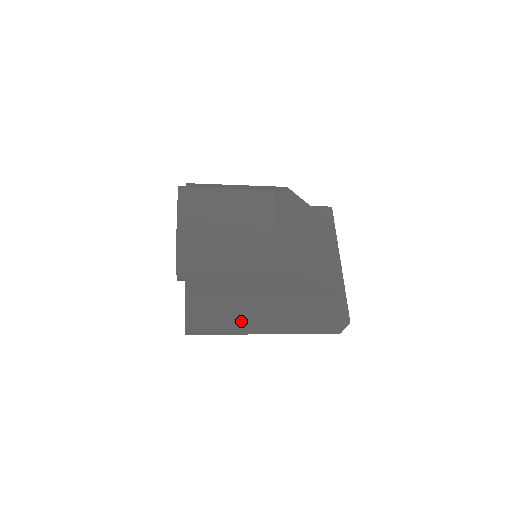
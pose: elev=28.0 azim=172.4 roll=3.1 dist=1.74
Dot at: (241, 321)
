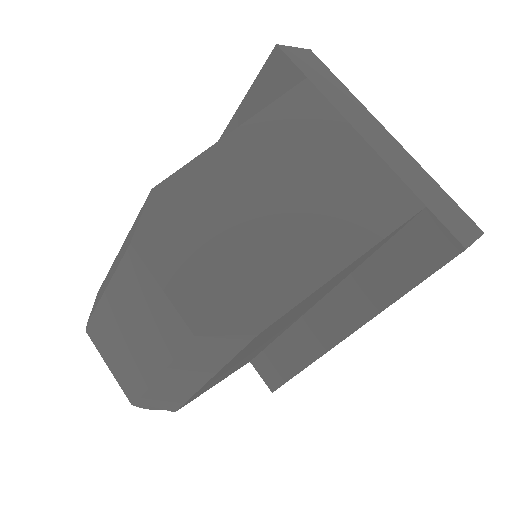
Dot at: (316, 354)
